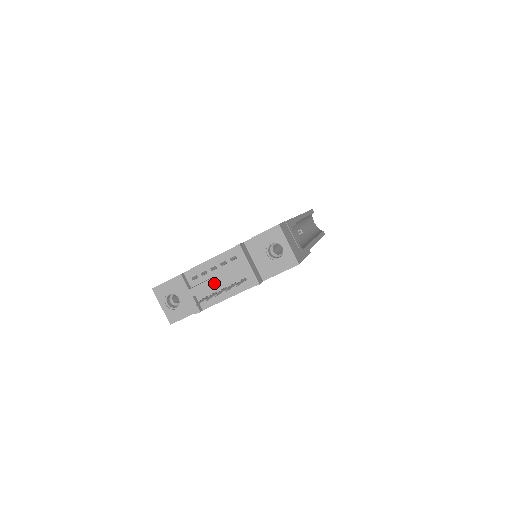
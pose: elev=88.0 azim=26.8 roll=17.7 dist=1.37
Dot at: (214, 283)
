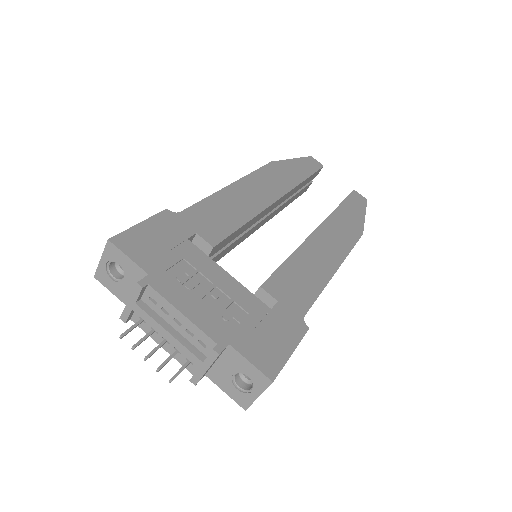
Dot at: (162, 333)
